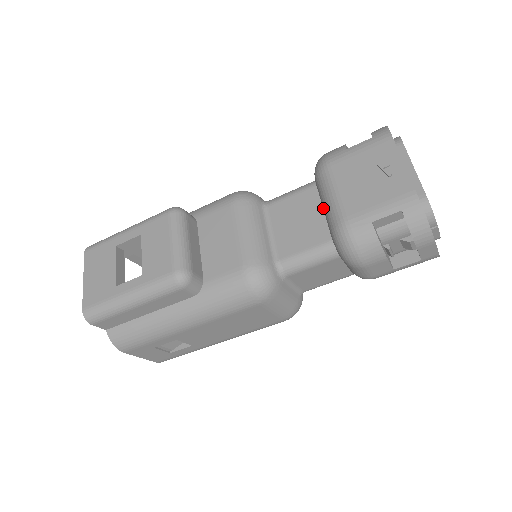
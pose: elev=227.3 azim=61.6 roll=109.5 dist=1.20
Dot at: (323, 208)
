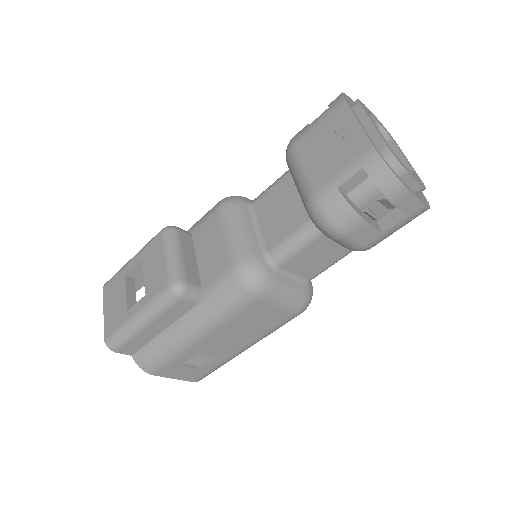
Dot at: occluded
